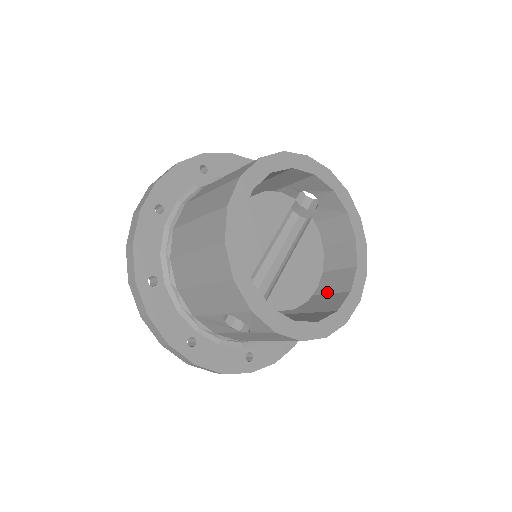
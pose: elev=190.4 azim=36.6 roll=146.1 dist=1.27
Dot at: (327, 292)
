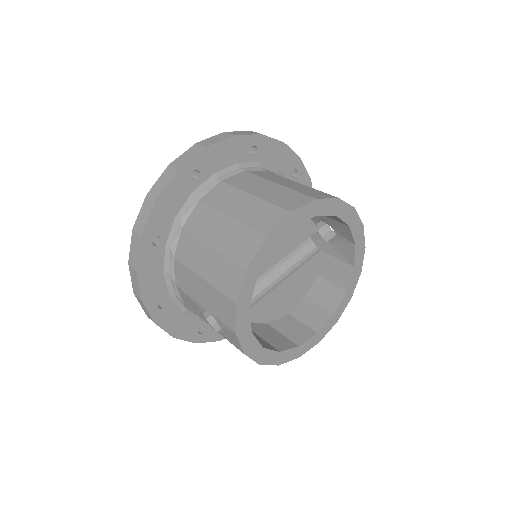
Dot at: (297, 317)
